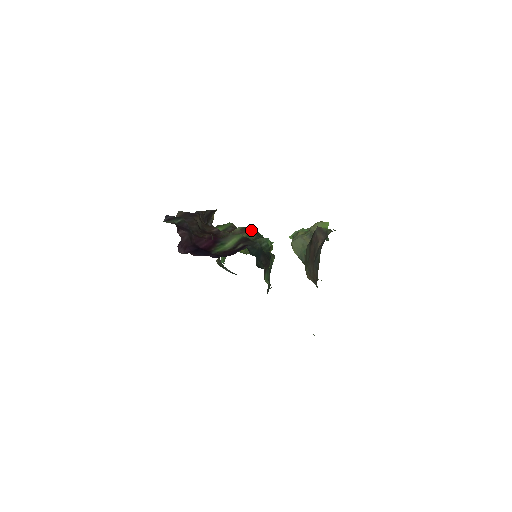
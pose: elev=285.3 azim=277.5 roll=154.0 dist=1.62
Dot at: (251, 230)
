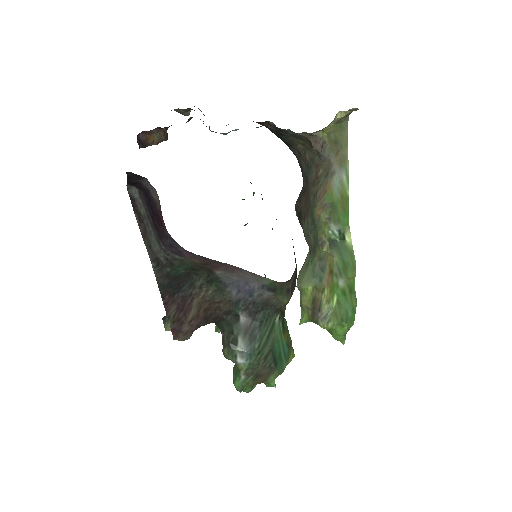
Dot at: occluded
